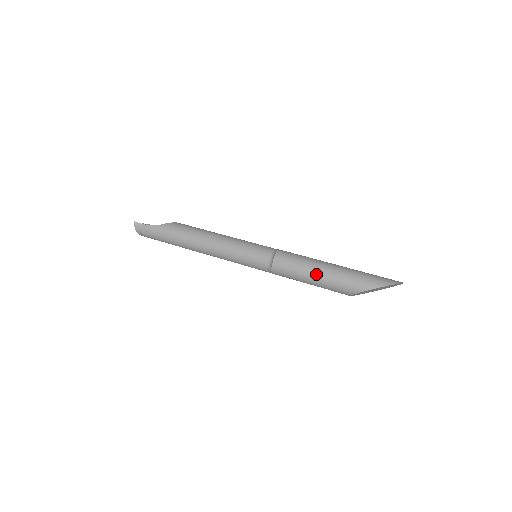
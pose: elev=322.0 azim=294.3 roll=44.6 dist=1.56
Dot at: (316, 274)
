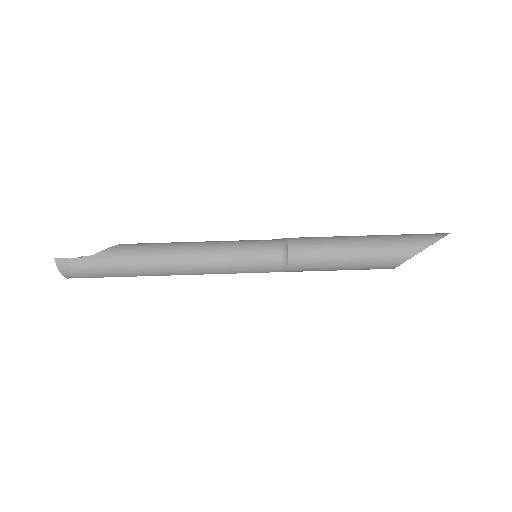
Dot at: (350, 252)
